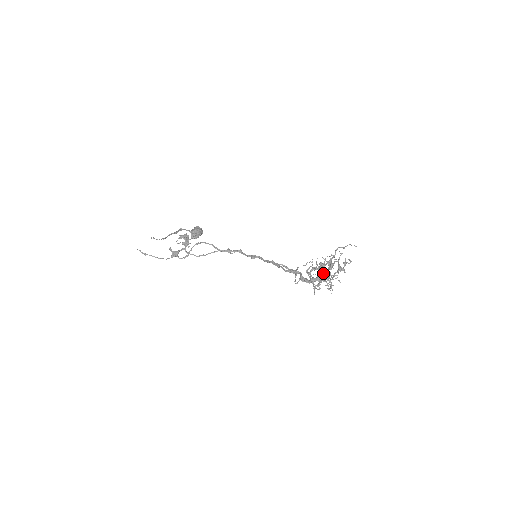
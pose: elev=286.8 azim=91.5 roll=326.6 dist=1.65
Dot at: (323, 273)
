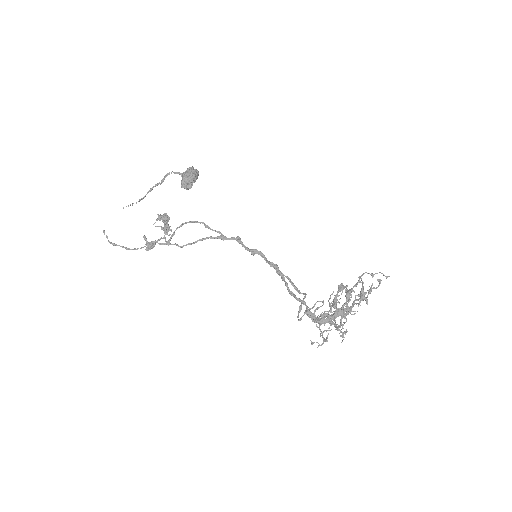
Dot at: (335, 315)
